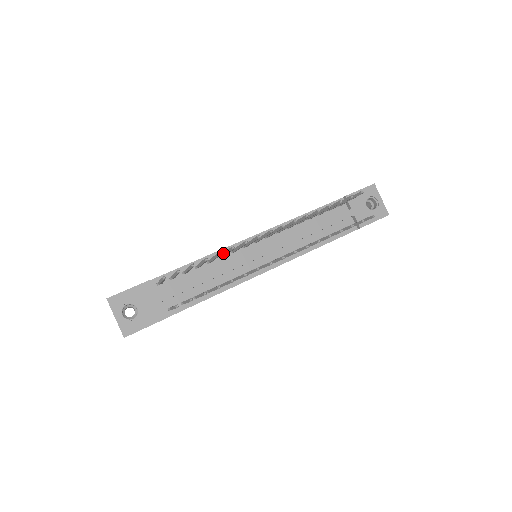
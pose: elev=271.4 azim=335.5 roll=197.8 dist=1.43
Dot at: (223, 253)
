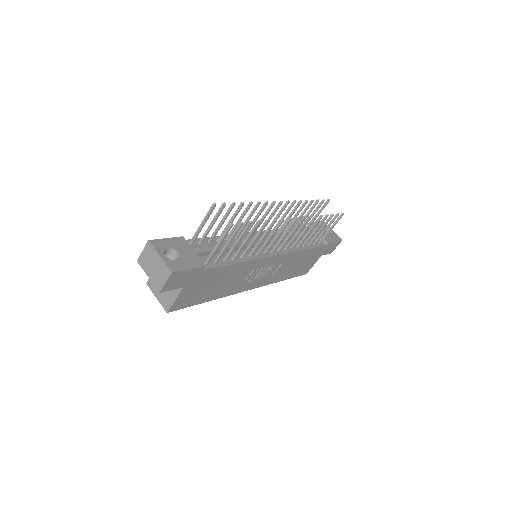
Dot at: (241, 227)
